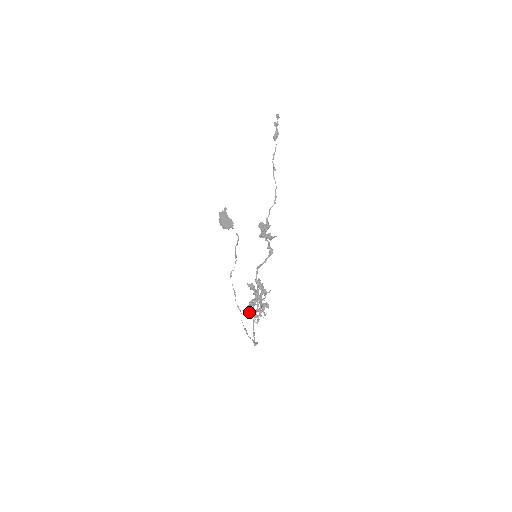
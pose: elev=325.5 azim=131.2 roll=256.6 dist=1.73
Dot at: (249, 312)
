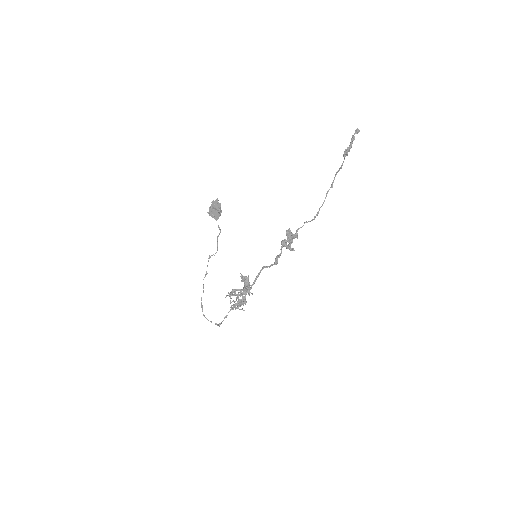
Dot at: (230, 297)
